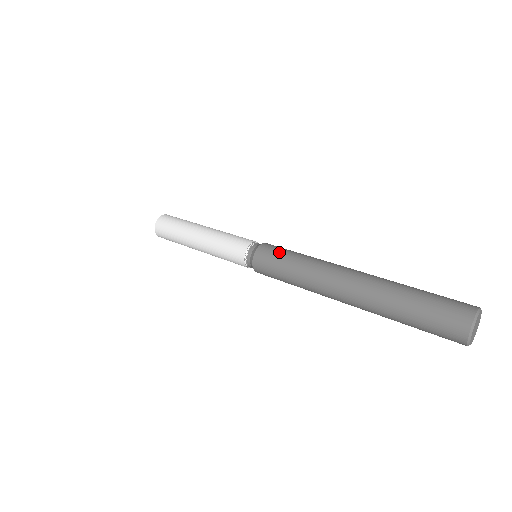
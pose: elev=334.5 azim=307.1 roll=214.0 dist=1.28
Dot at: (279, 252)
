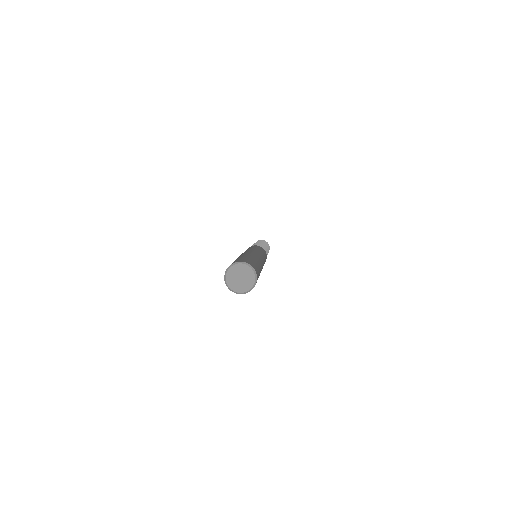
Dot at: occluded
